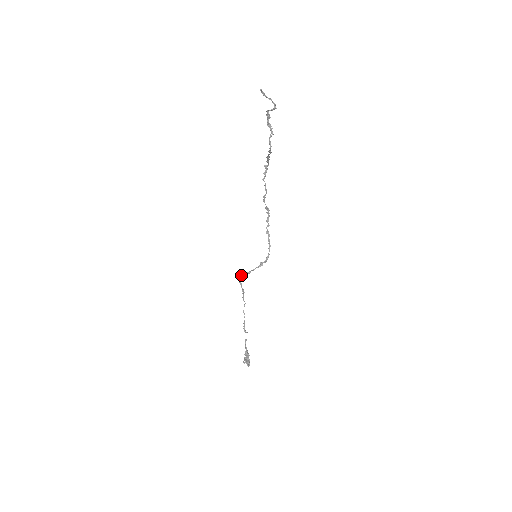
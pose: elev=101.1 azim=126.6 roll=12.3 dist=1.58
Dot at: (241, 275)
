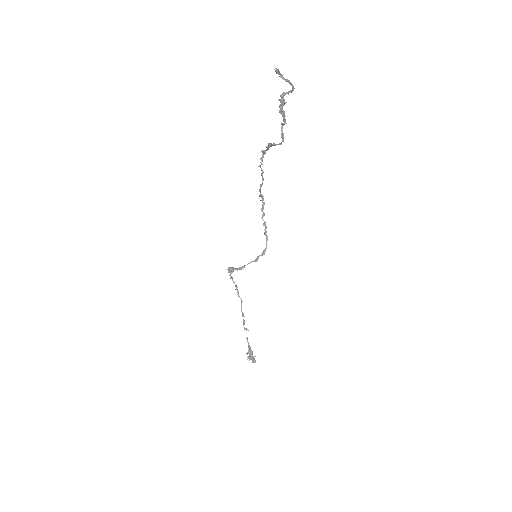
Dot at: (232, 270)
